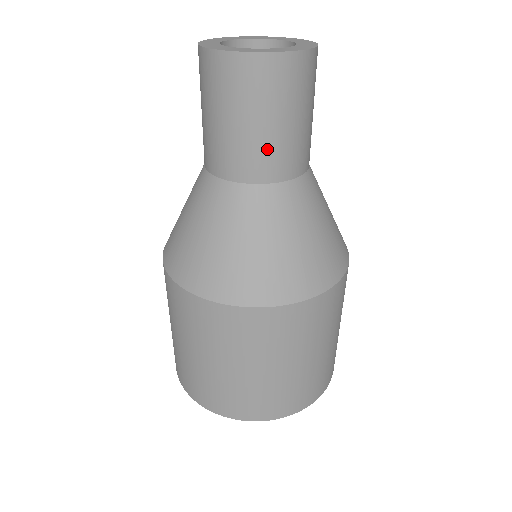
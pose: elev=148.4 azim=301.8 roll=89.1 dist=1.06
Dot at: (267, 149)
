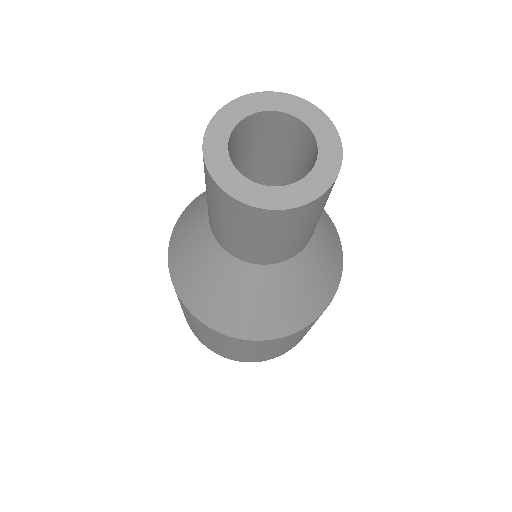
Dot at: (230, 240)
